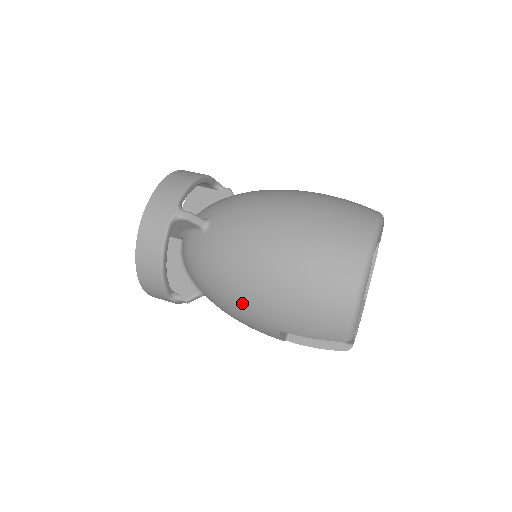
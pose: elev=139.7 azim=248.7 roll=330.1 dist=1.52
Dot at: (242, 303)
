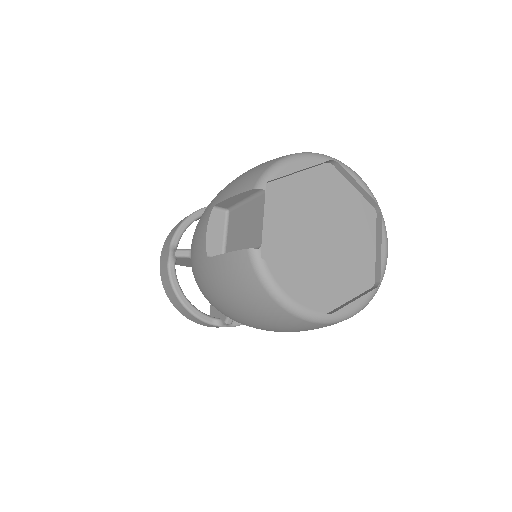
Dot at: occluded
